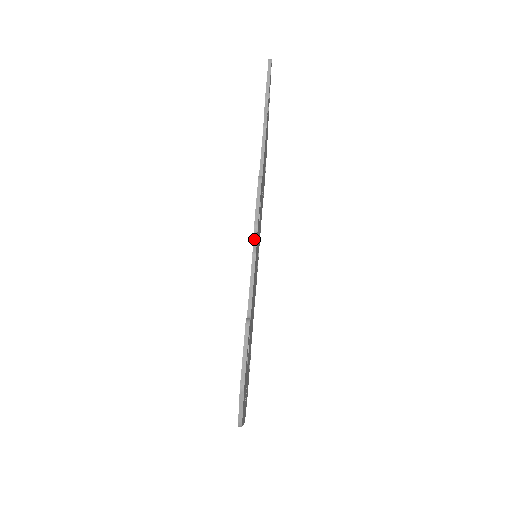
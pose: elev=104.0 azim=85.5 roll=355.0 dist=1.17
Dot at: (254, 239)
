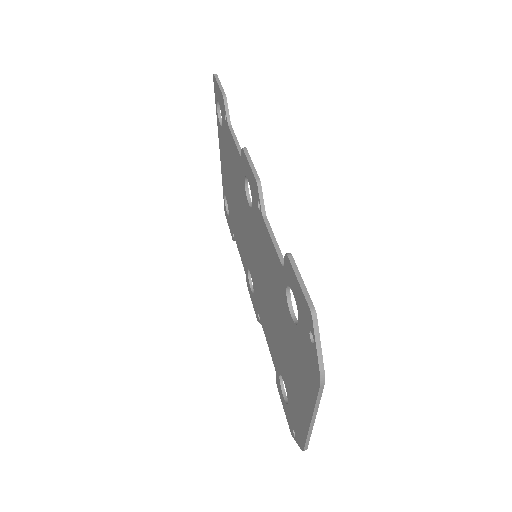
Dot at: (260, 196)
